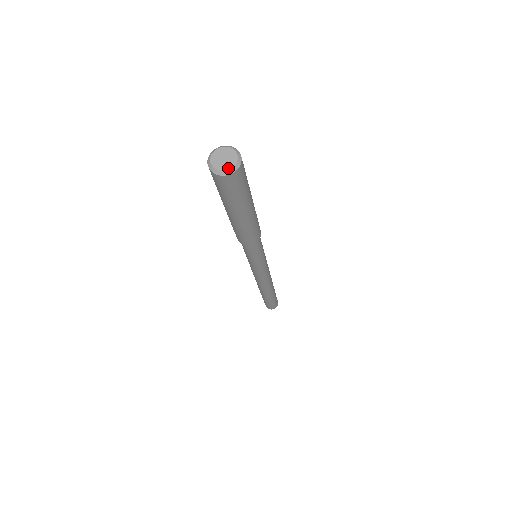
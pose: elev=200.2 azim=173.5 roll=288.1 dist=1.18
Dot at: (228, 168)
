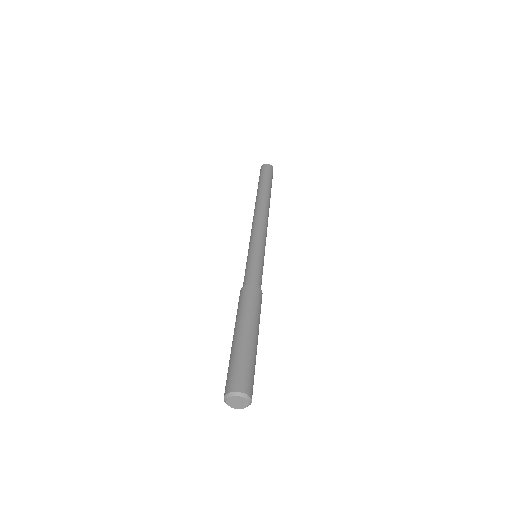
Dot at: (242, 408)
